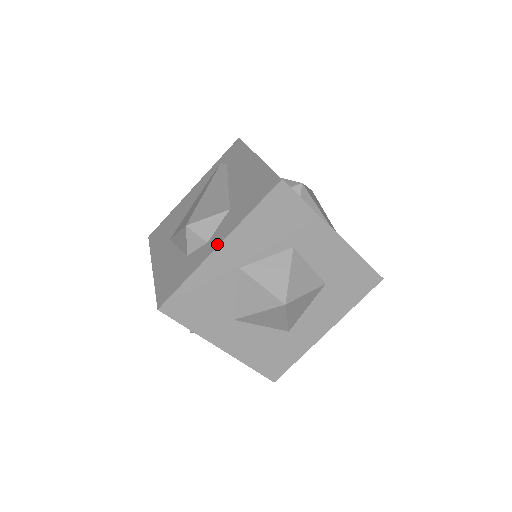
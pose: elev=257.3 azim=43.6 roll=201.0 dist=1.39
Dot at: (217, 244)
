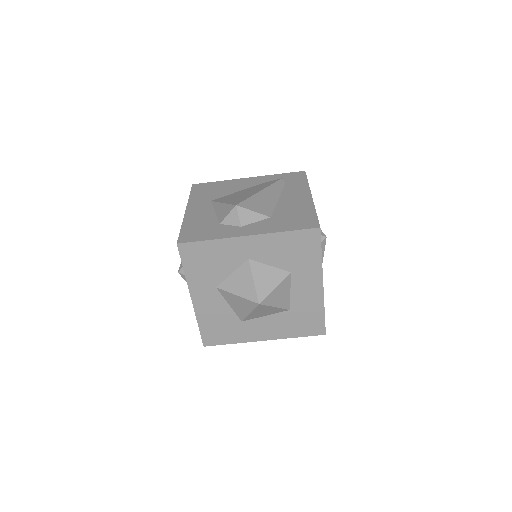
Dot at: (248, 234)
